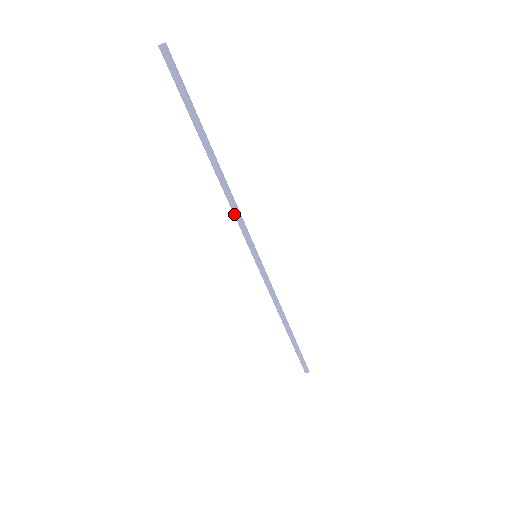
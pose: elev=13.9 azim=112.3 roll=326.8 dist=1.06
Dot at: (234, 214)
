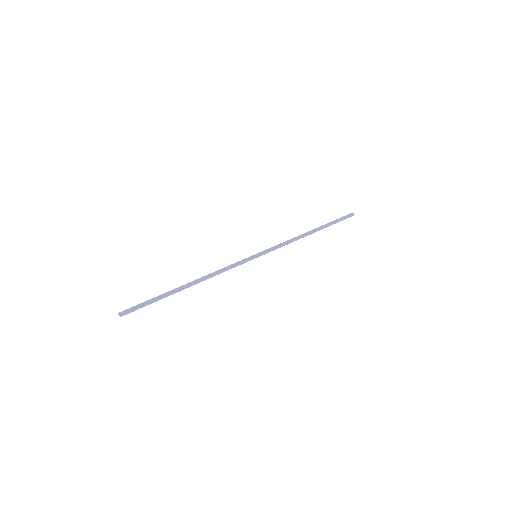
Dot at: (223, 270)
